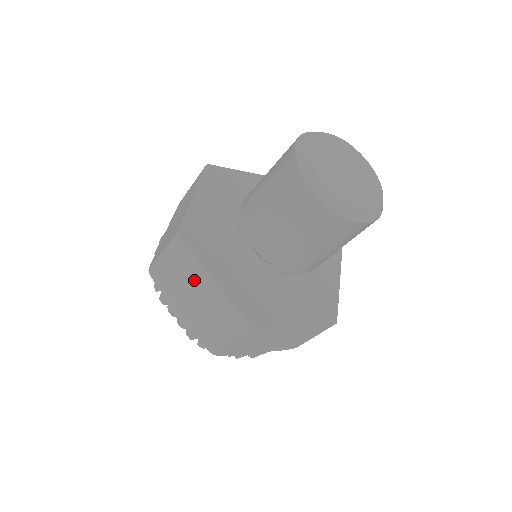
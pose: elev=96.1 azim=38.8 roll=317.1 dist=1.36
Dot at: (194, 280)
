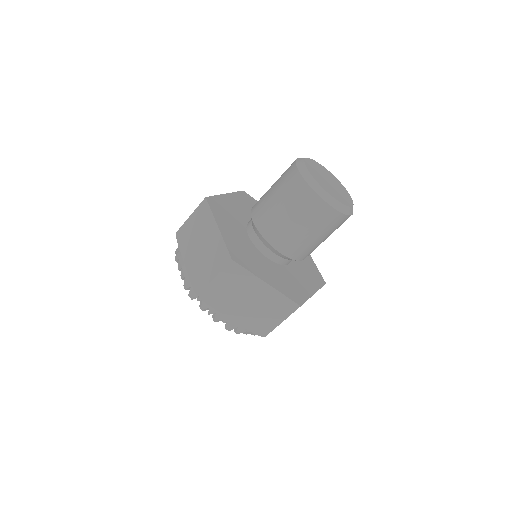
Dot at: (205, 231)
